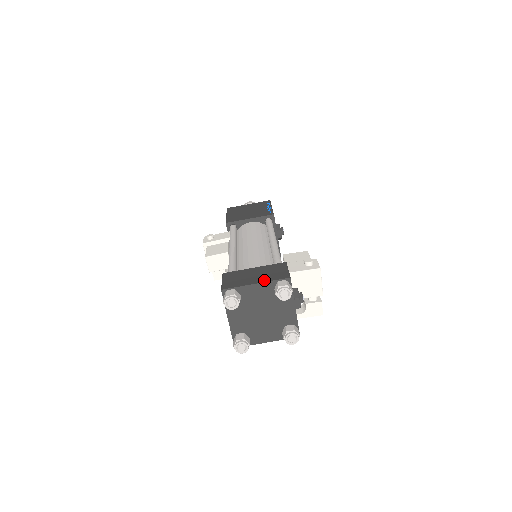
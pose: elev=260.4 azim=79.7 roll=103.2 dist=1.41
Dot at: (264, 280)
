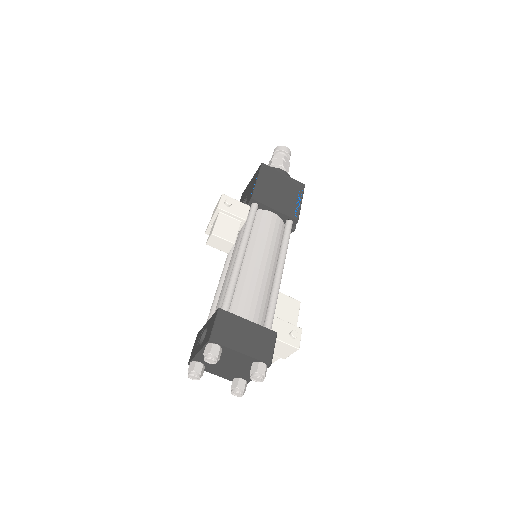
Dot at: (249, 353)
